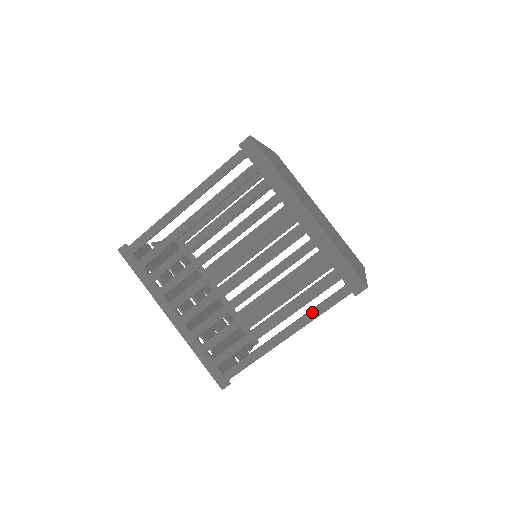
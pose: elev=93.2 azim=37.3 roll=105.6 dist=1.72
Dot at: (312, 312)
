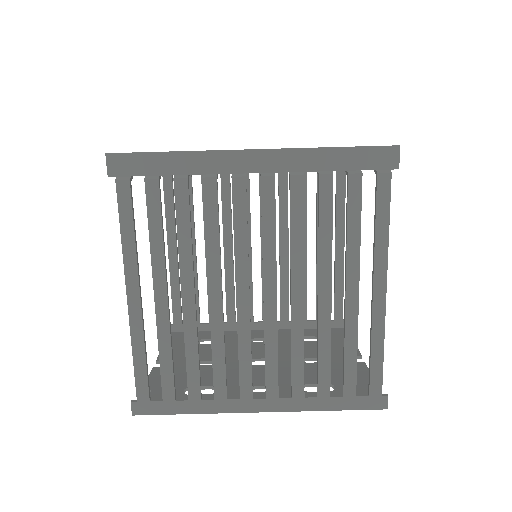
Dot at: (378, 236)
